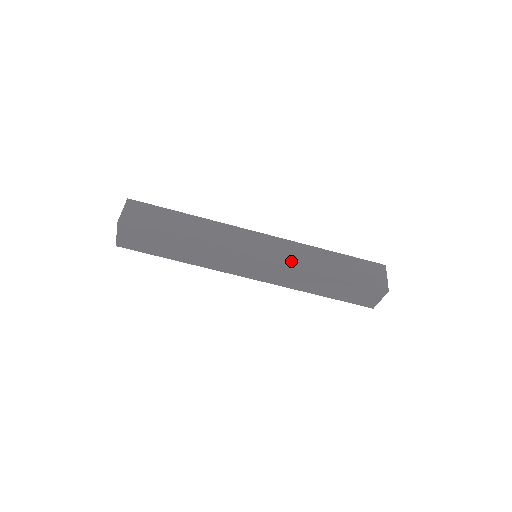
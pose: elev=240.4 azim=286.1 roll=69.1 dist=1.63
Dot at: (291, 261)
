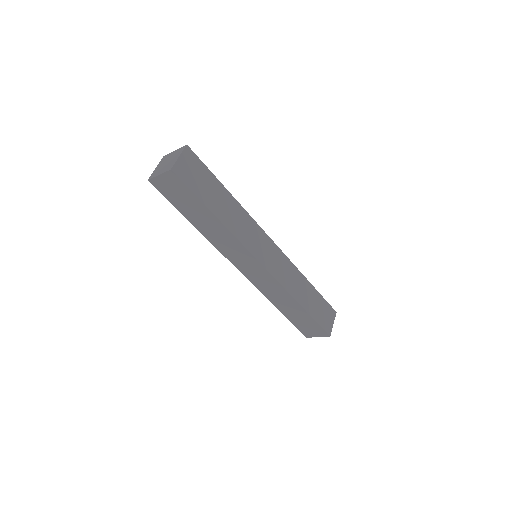
Dot at: (283, 279)
